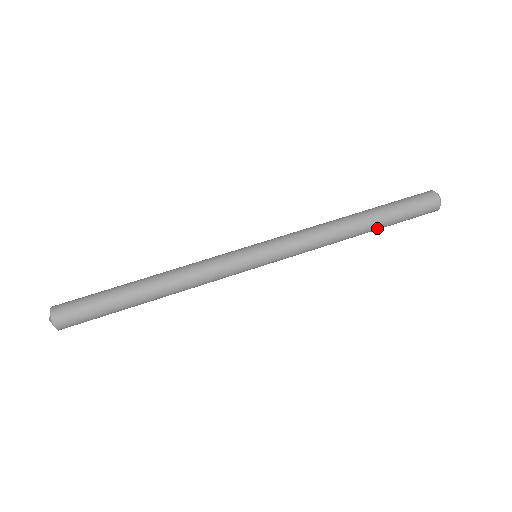
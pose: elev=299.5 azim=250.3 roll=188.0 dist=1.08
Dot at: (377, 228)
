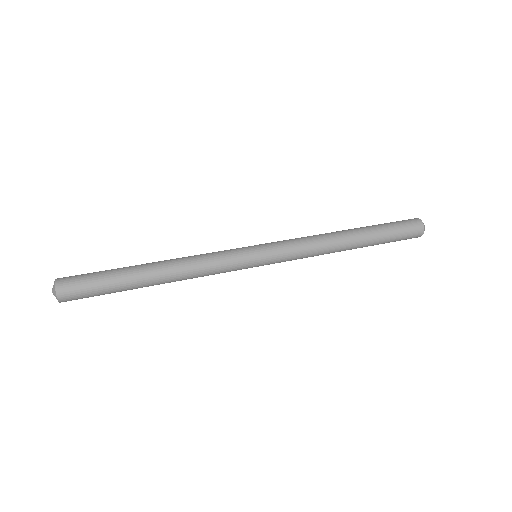
Dot at: (366, 246)
